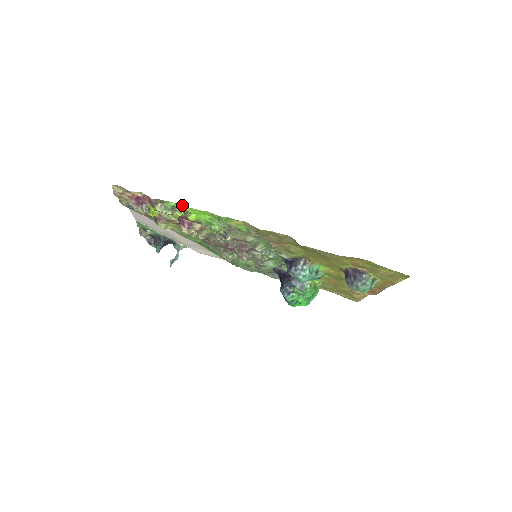
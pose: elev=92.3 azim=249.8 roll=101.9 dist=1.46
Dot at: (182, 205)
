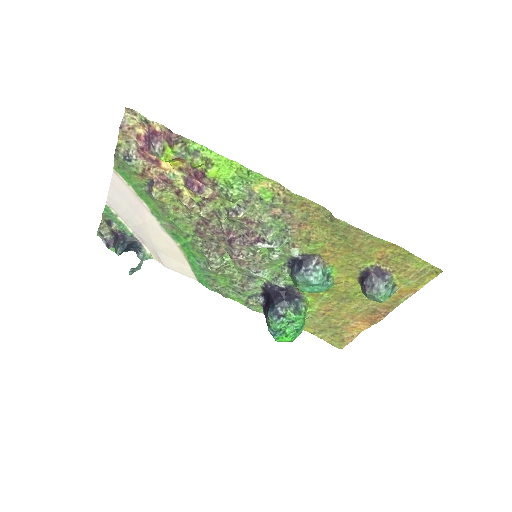
Dot at: (208, 149)
